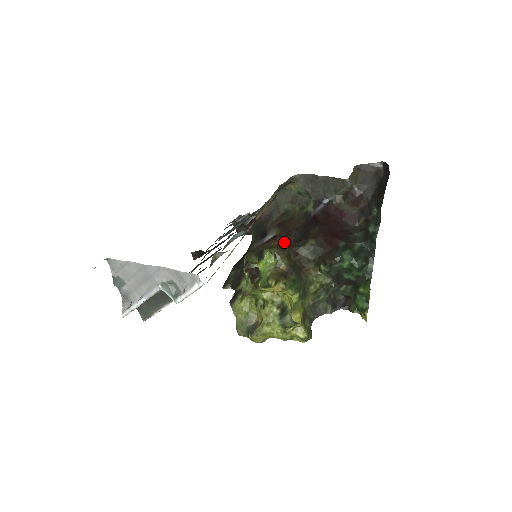
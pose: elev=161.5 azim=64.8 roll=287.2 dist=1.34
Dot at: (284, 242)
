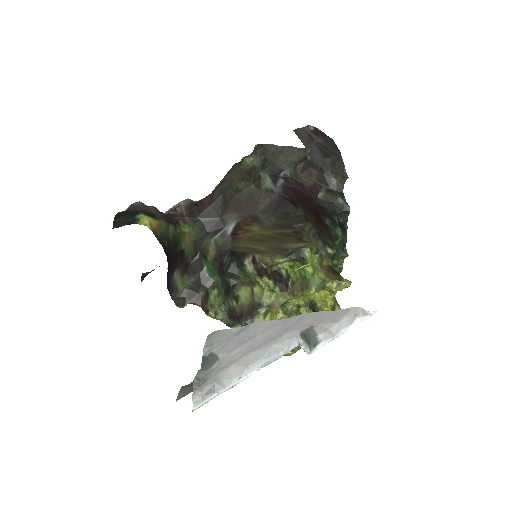
Dot at: (258, 230)
